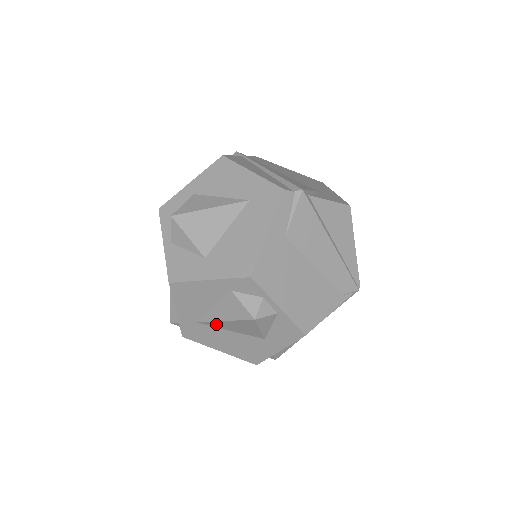
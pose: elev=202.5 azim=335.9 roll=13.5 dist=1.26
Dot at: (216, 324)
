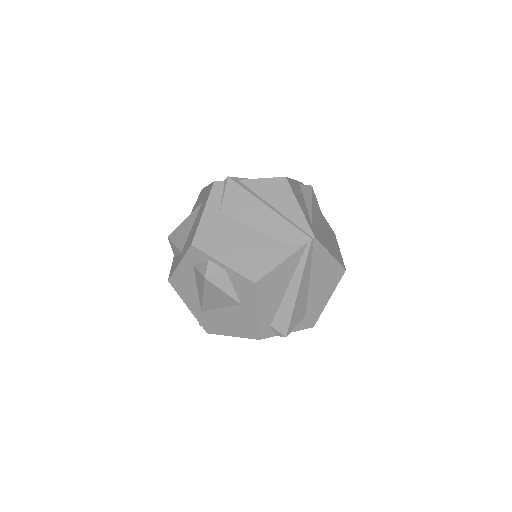
Dot at: (208, 305)
